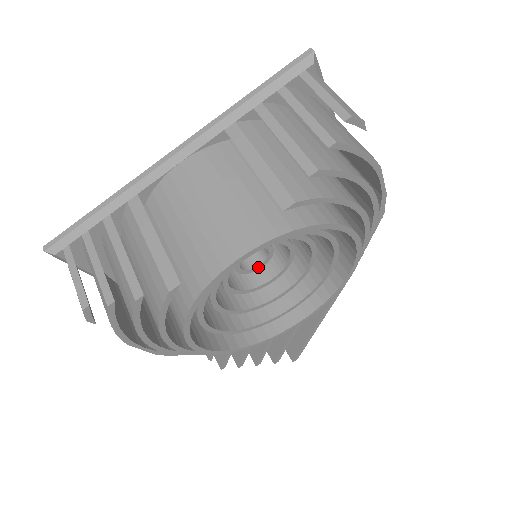
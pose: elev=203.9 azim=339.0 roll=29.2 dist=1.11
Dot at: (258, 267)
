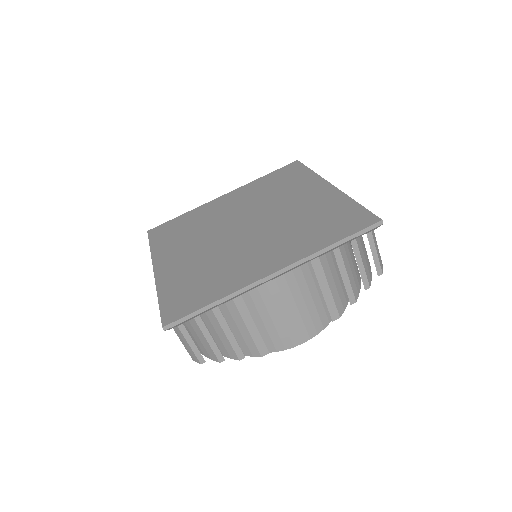
Dot at: occluded
